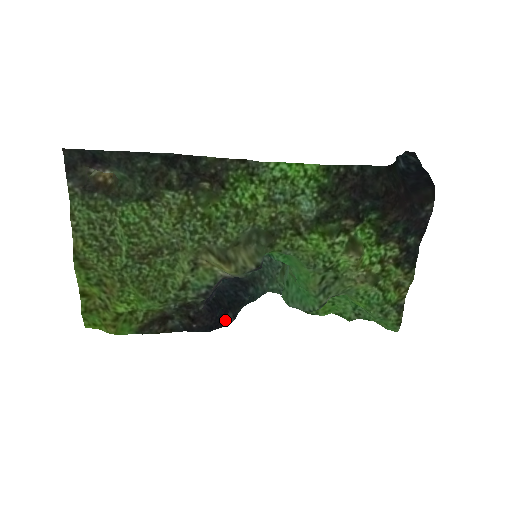
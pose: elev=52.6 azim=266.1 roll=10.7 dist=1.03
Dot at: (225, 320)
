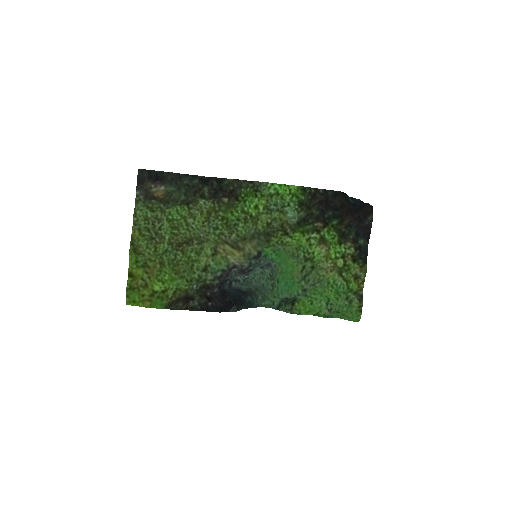
Dot at: (231, 309)
